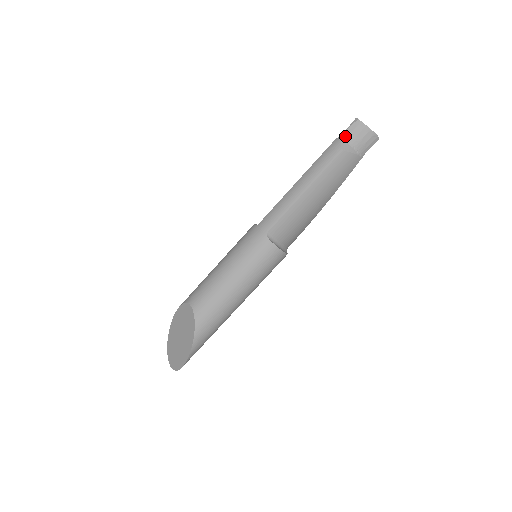
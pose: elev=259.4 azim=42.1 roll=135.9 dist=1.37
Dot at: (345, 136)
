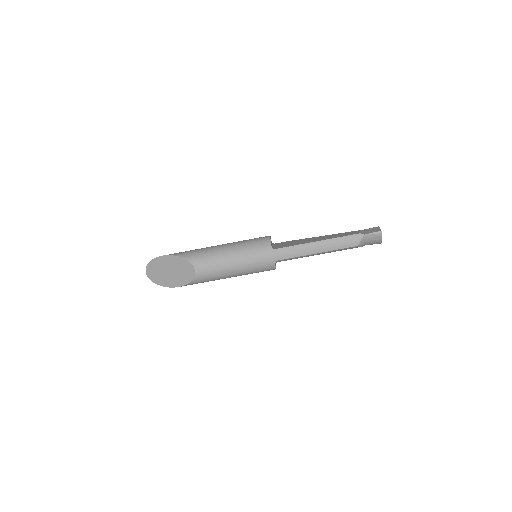
Dot at: (366, 237)
